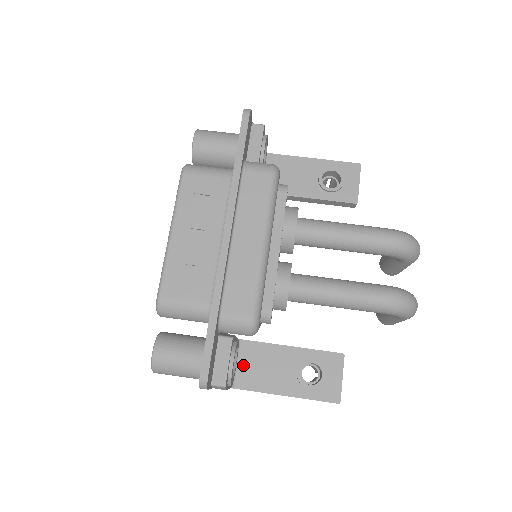
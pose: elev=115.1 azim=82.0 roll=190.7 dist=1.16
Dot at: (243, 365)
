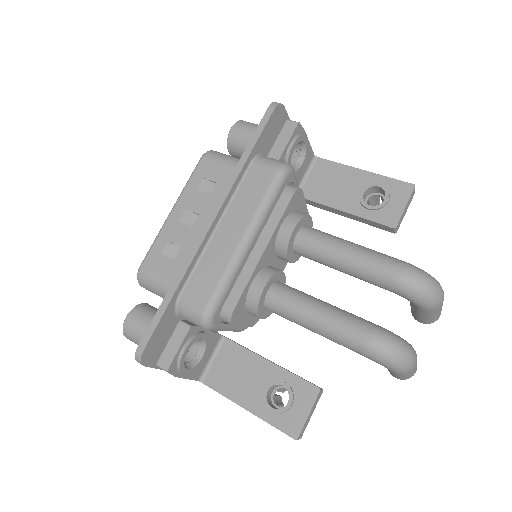
Dot at: (218, 363)
